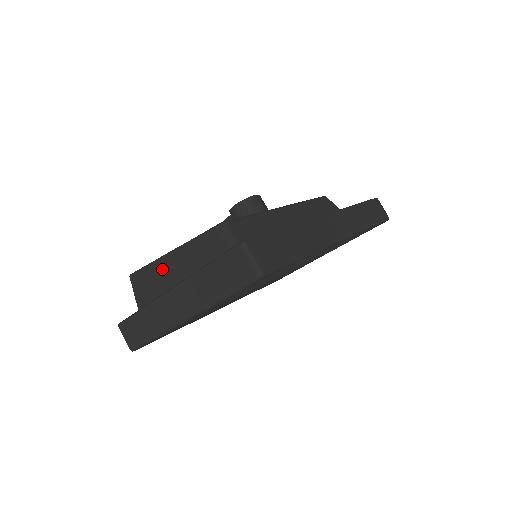
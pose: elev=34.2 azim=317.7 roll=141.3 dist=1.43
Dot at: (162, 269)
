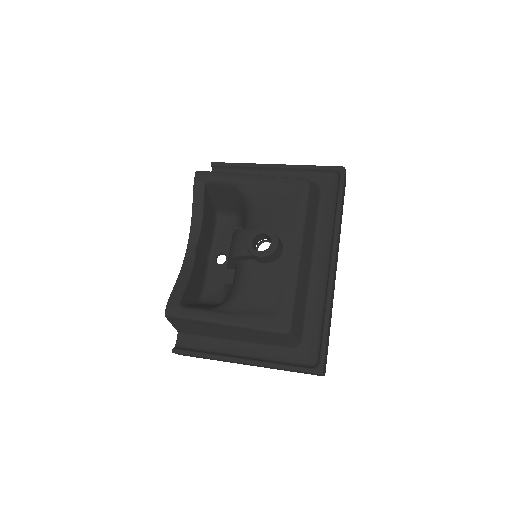
Dot at: (213, 327)
